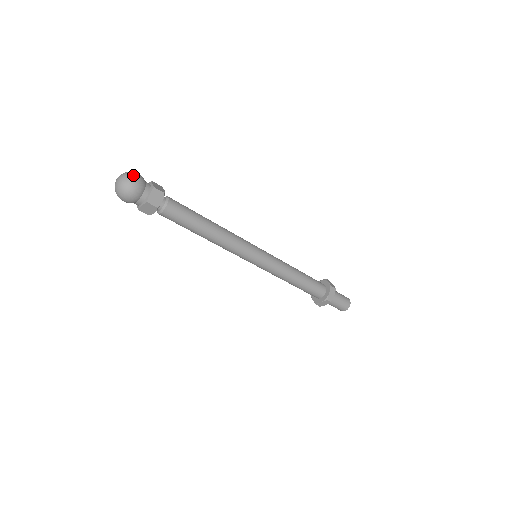
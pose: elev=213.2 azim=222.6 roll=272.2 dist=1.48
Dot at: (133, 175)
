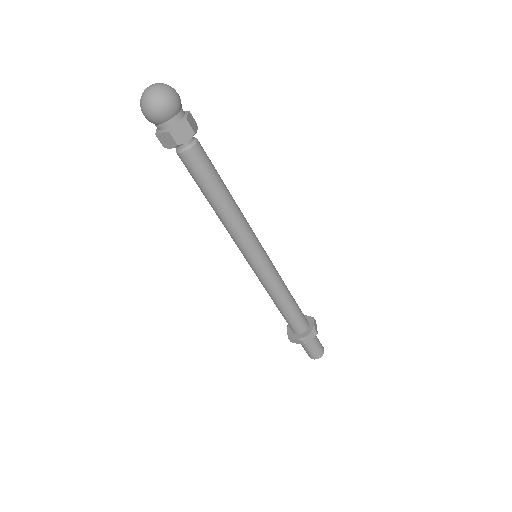
Dot at: (171, 92)
